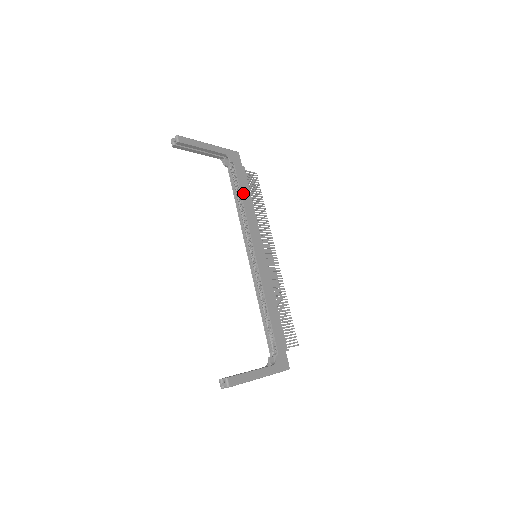
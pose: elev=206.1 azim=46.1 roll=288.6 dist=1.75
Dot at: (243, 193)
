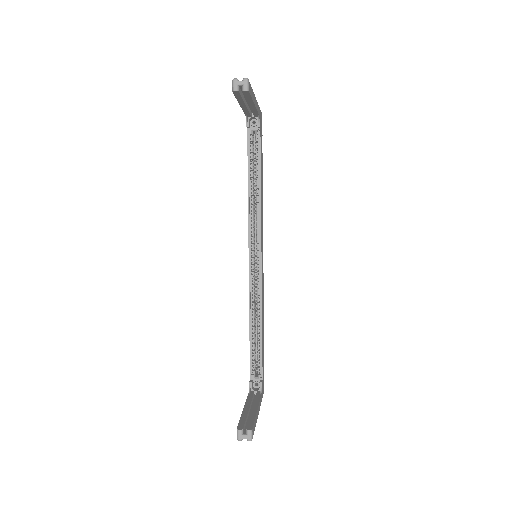
Dot at: (261, 172)
